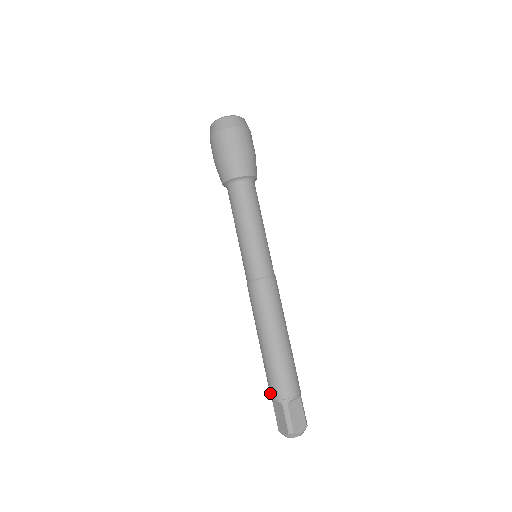
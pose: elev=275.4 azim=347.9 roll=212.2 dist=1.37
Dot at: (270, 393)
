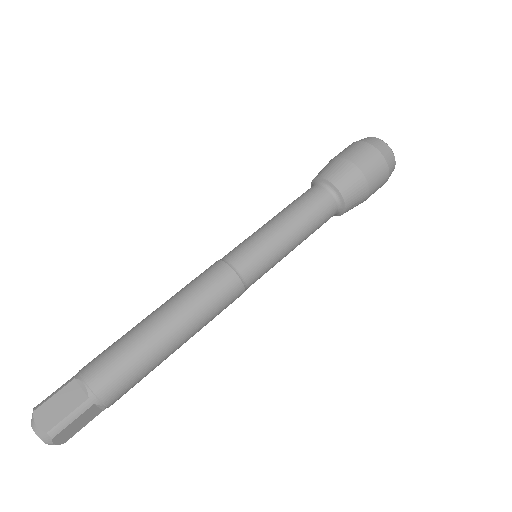
Dot at: occluded
